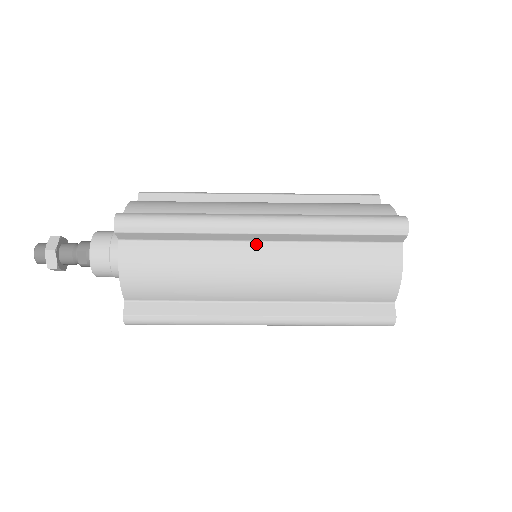
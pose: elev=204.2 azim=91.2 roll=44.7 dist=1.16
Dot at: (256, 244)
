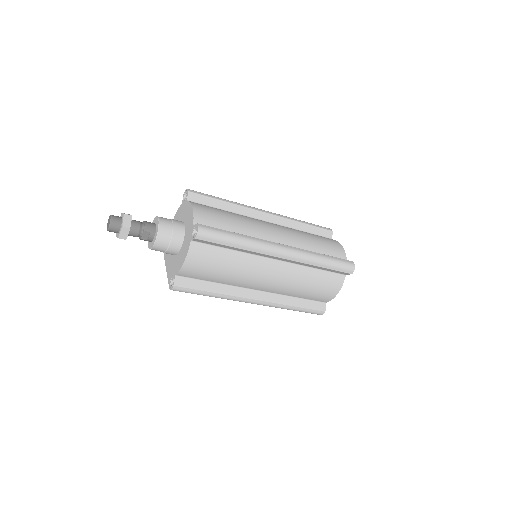
Dot at: (272, 260)
